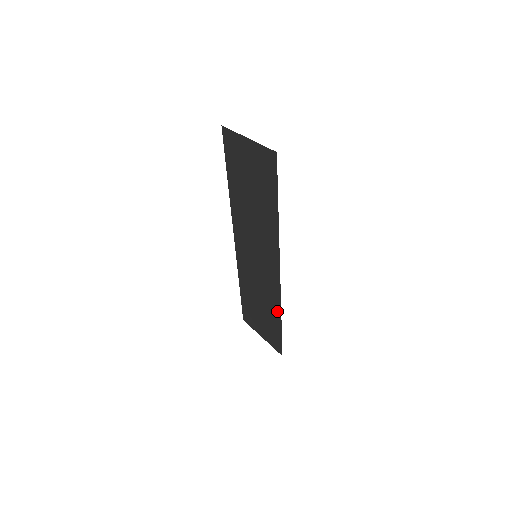
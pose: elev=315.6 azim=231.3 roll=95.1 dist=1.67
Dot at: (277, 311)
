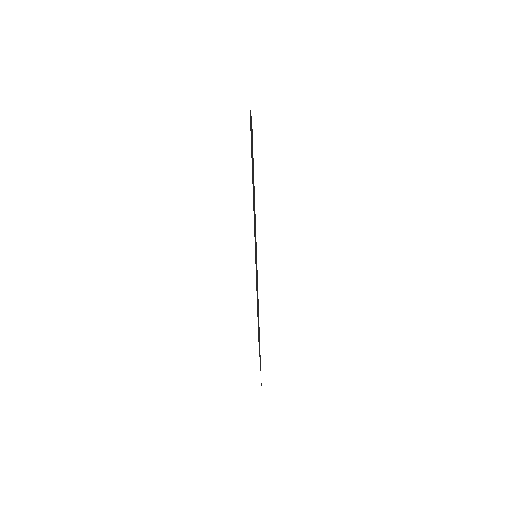
Dot at: occluded
